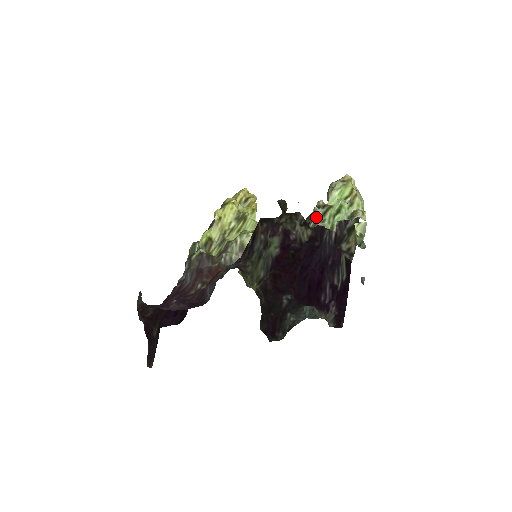
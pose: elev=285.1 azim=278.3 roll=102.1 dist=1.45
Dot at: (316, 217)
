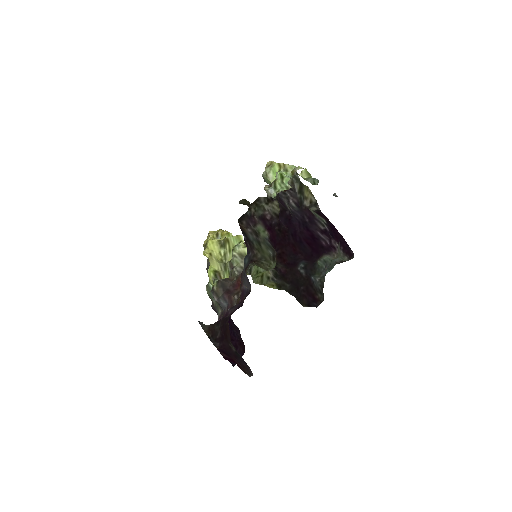
Dot at: (272, 193)
